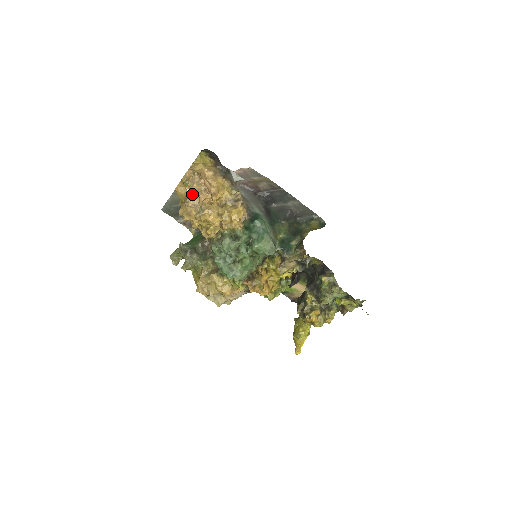
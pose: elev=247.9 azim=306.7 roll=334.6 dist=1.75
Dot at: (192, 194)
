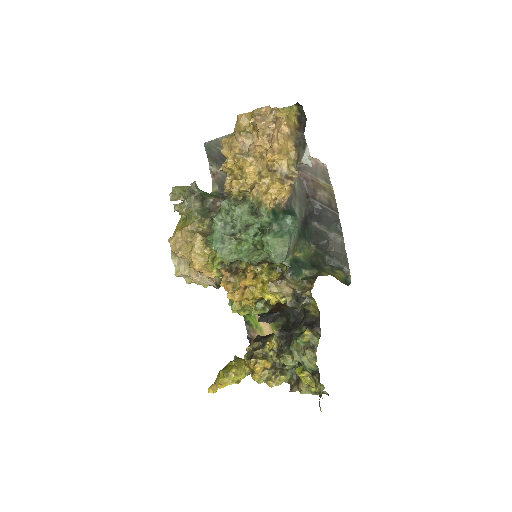
Dot at: (251, 132)
